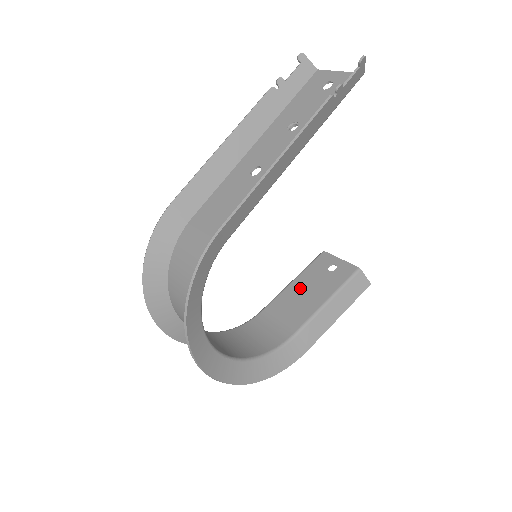
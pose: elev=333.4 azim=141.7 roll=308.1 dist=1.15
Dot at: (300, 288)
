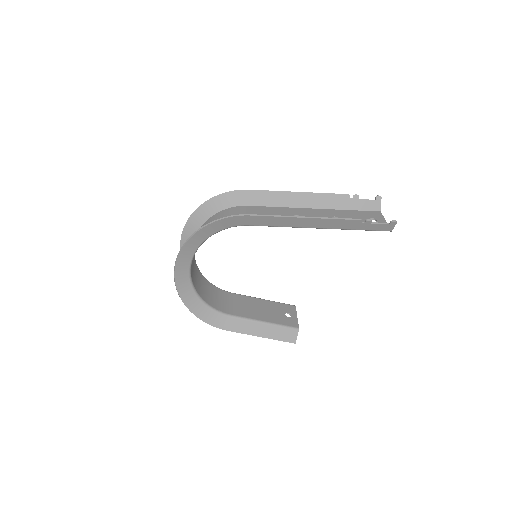
Dot at: (262, 305)
